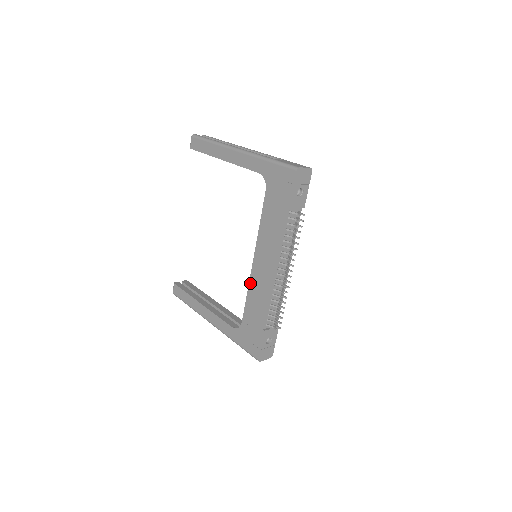
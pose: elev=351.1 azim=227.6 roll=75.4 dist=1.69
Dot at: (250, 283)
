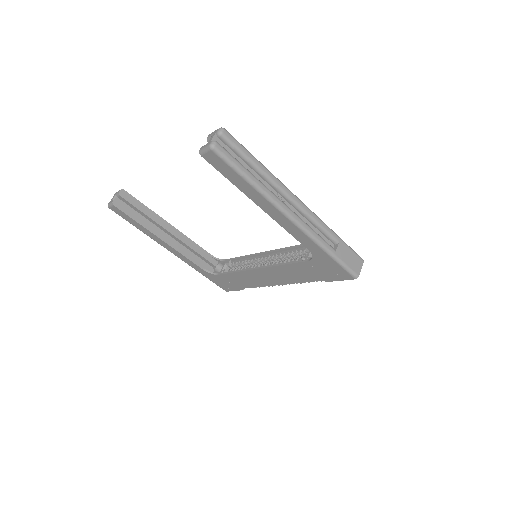
Dot at: (244, 272)
